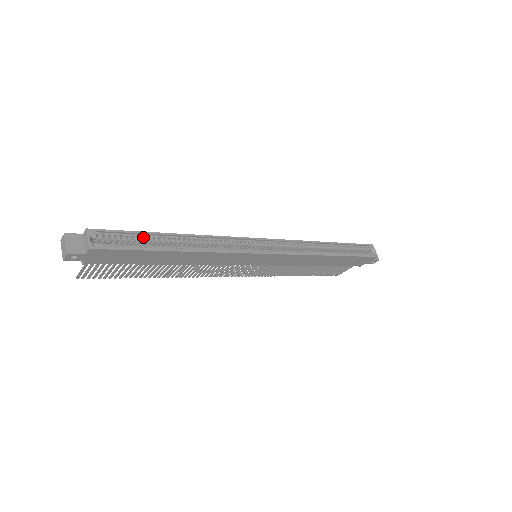
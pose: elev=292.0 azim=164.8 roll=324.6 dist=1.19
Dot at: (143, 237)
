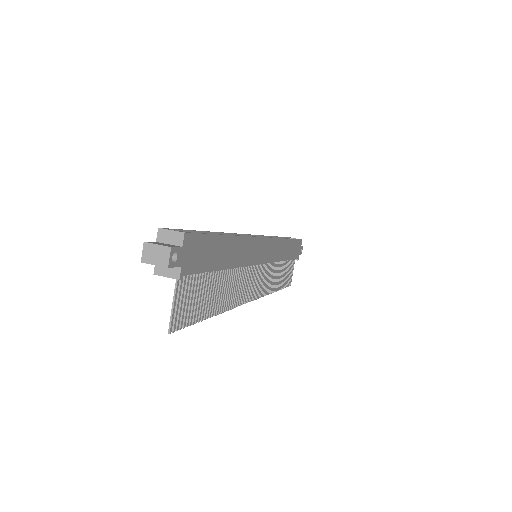
Dot at: occluded
